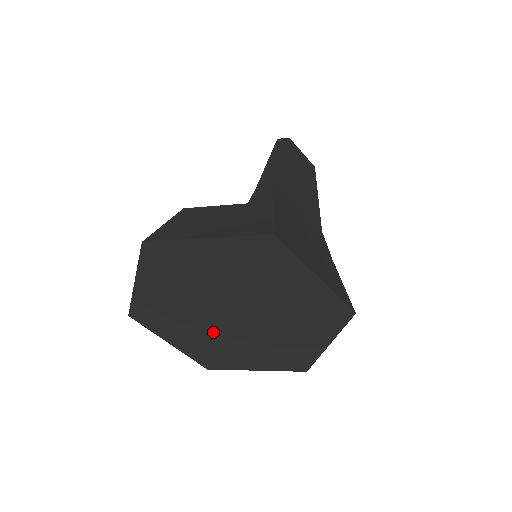
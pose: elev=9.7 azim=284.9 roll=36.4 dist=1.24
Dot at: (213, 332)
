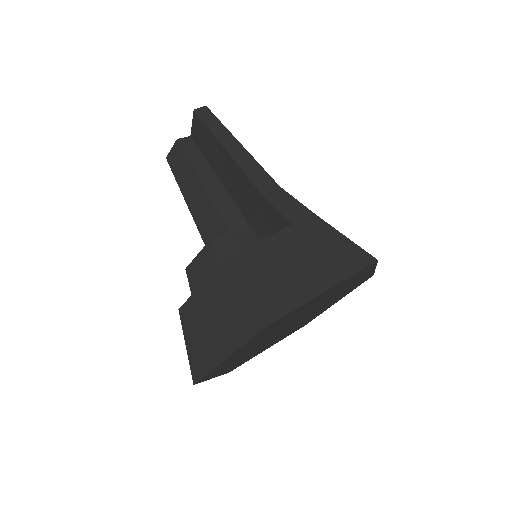
Dot at: (262, 346)
